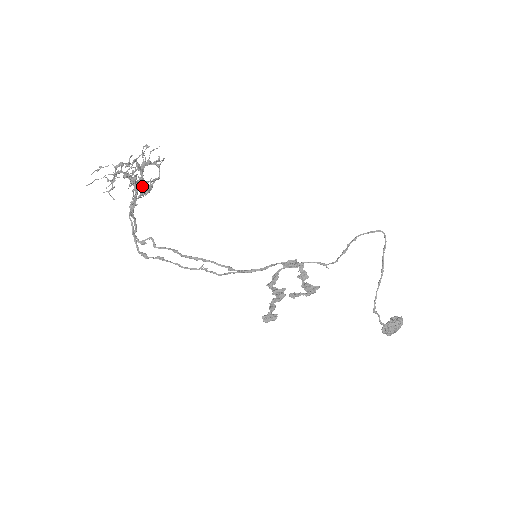
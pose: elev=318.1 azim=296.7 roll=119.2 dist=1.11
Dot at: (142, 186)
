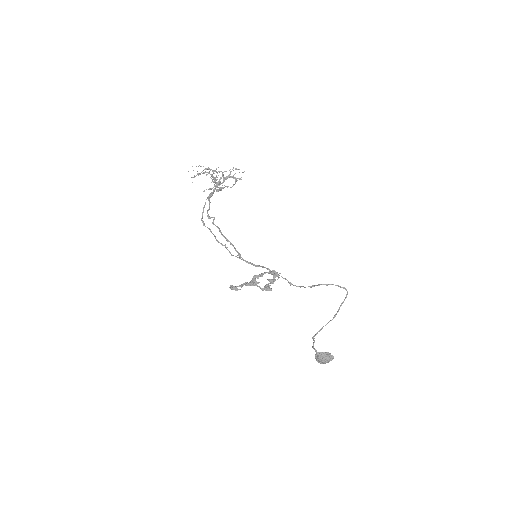
Dot at: (215, 185)
